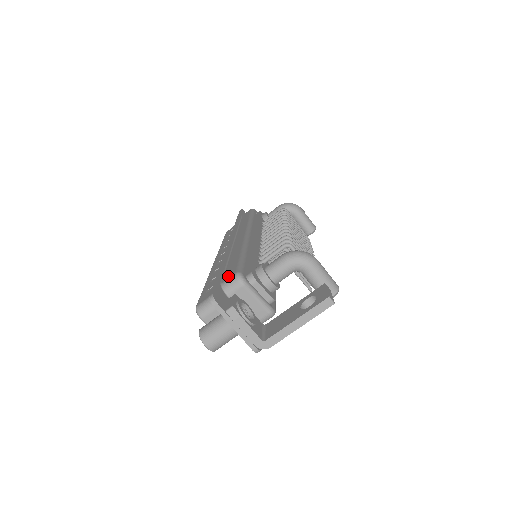
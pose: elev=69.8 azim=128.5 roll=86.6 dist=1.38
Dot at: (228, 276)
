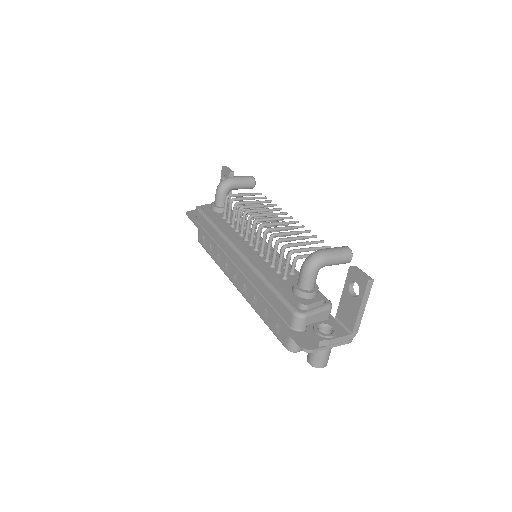
Dot at: (289, 319)
